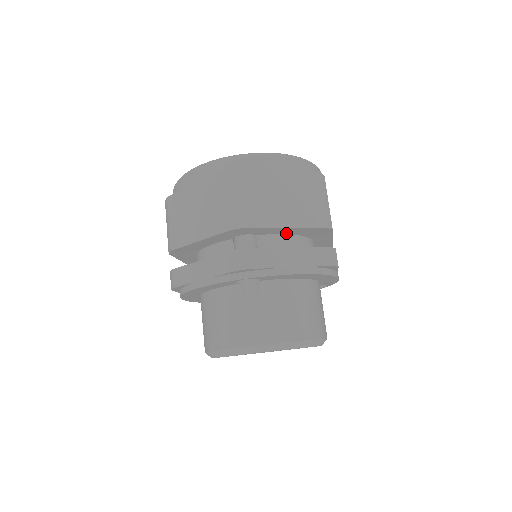
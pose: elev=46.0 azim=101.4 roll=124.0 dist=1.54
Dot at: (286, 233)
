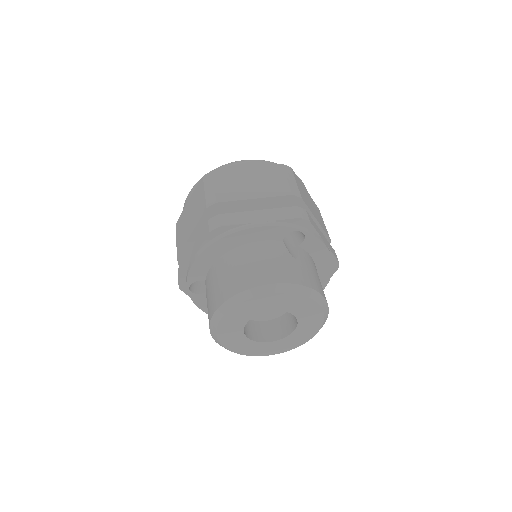
Dot at: occluded
